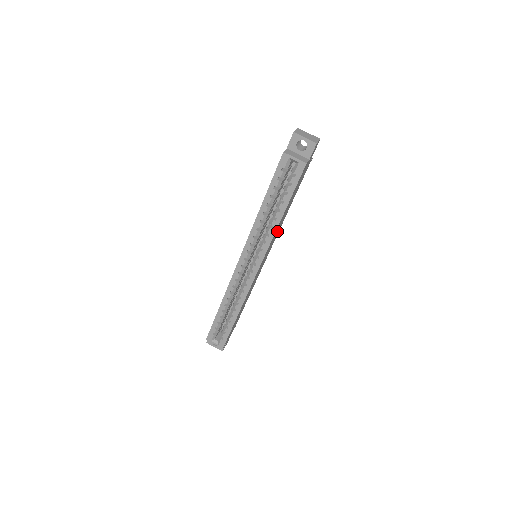
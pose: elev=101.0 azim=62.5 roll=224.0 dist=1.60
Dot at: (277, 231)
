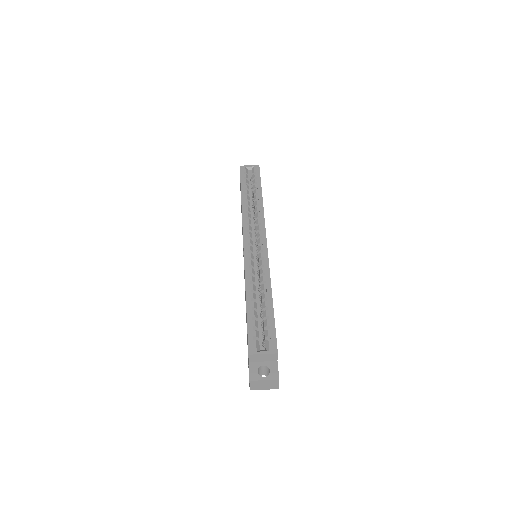
Dot at: occluded
